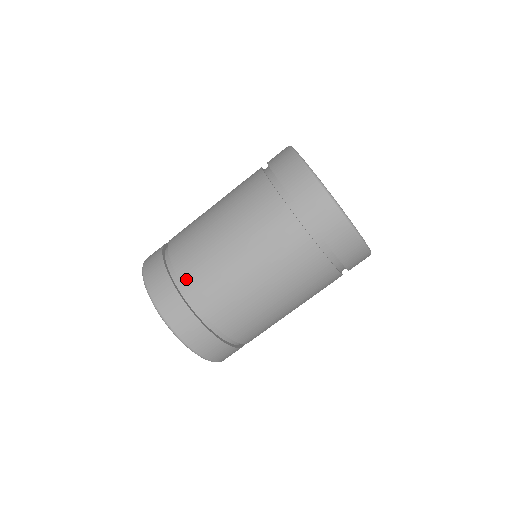
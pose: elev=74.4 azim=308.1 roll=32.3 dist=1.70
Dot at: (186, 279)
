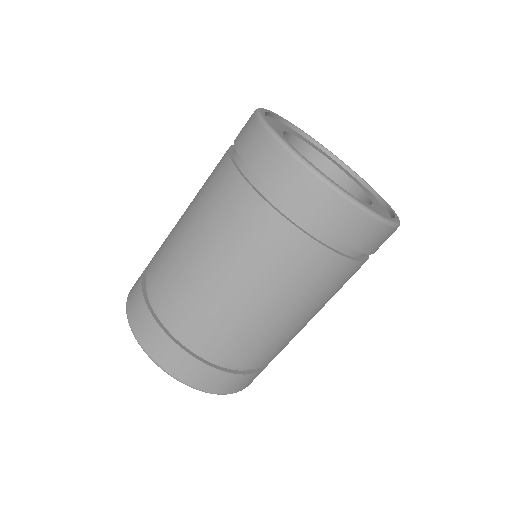
Dot at: (167, 312)
